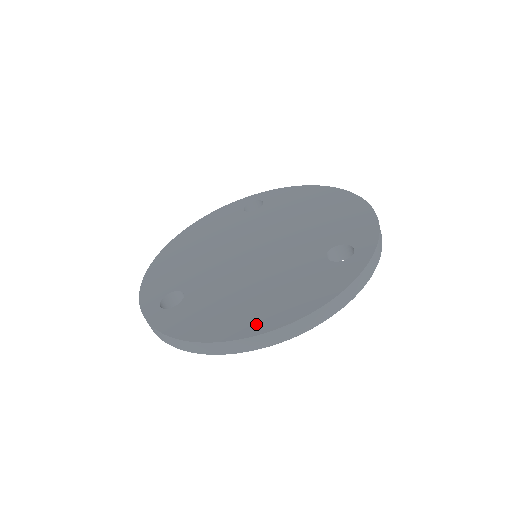
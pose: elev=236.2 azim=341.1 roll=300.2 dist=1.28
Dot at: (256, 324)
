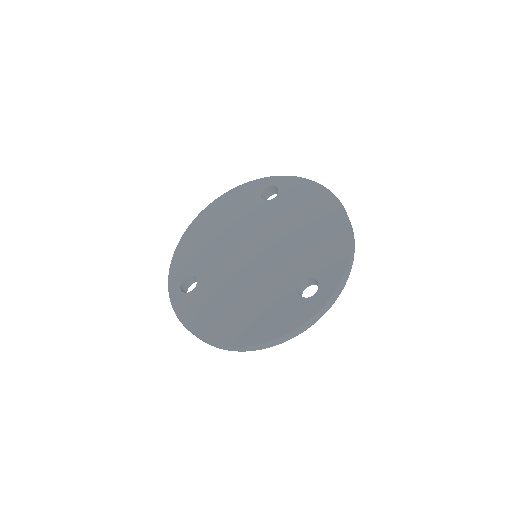
Dot at: (232, 336)
